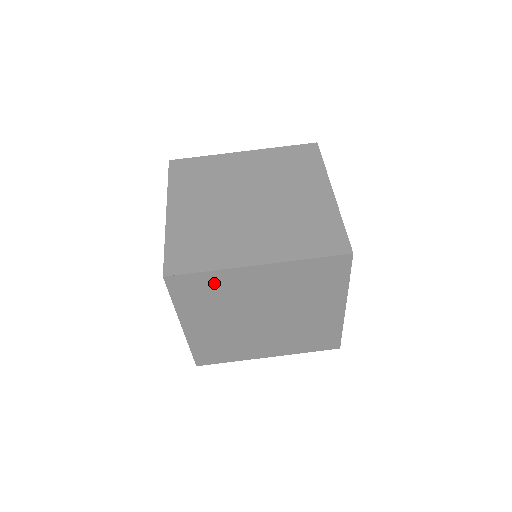
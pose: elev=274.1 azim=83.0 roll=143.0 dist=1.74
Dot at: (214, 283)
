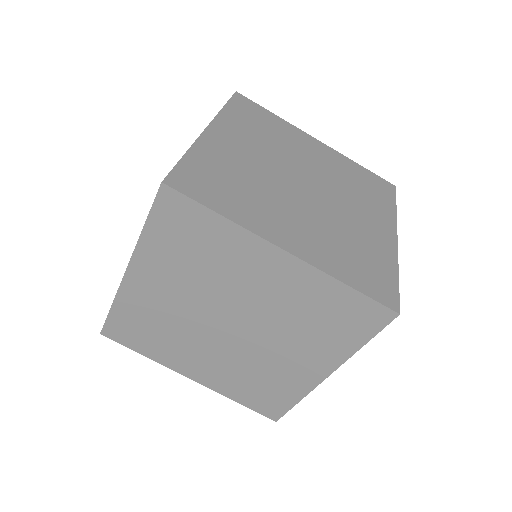
Dot at: occluded
